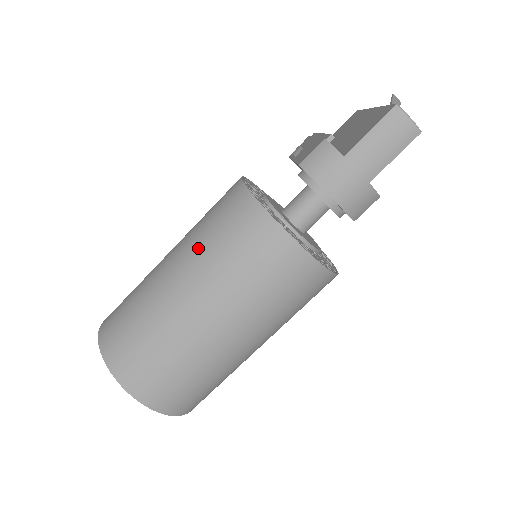
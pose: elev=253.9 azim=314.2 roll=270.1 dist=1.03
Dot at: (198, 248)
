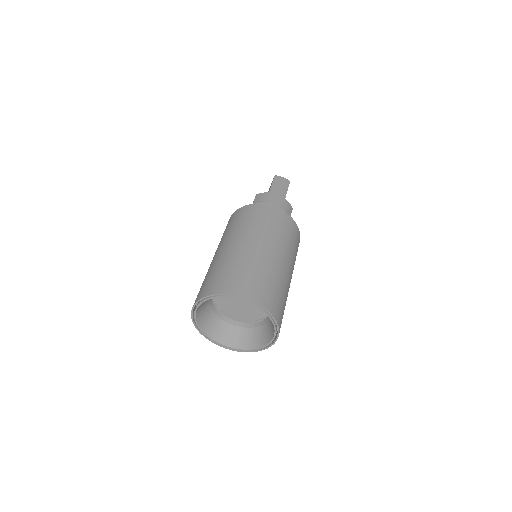
Dot at: (232, 232)
